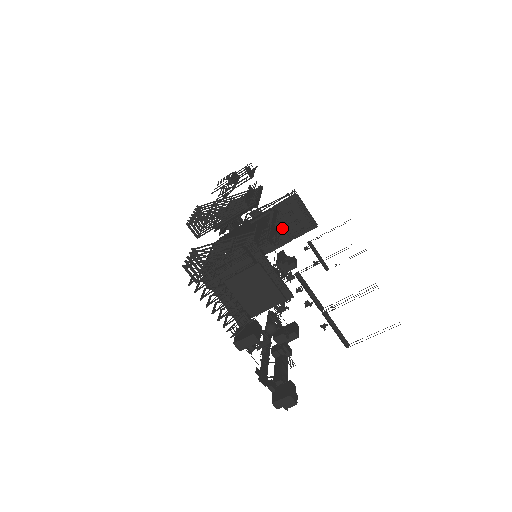
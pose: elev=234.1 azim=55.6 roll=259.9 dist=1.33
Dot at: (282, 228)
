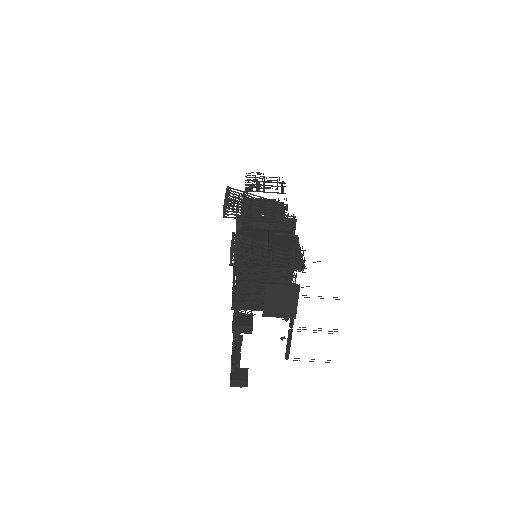
Dot at: occluded
